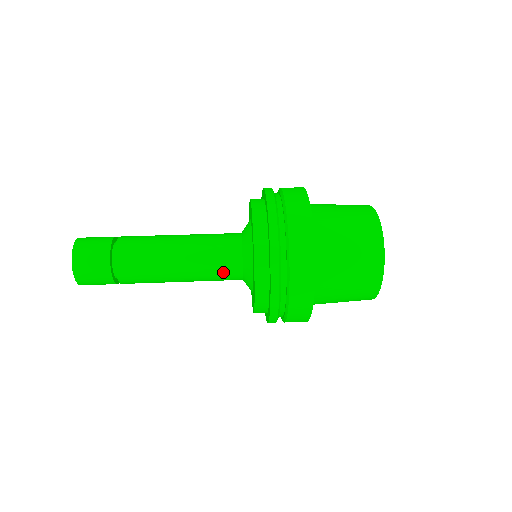
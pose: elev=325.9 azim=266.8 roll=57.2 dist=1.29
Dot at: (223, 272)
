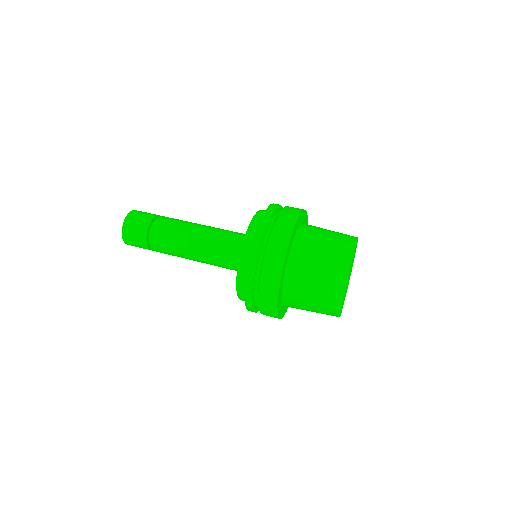
Dot at: (225, 265)
